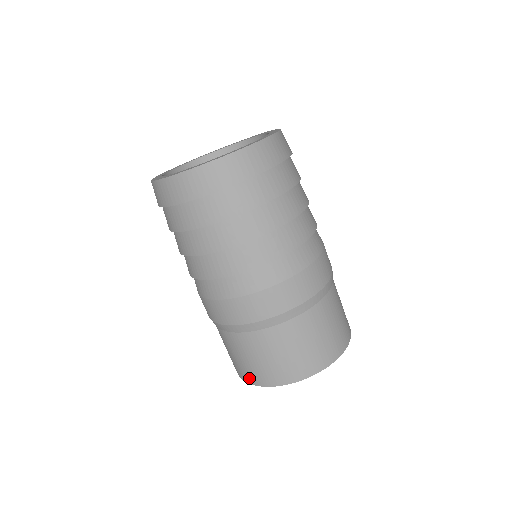
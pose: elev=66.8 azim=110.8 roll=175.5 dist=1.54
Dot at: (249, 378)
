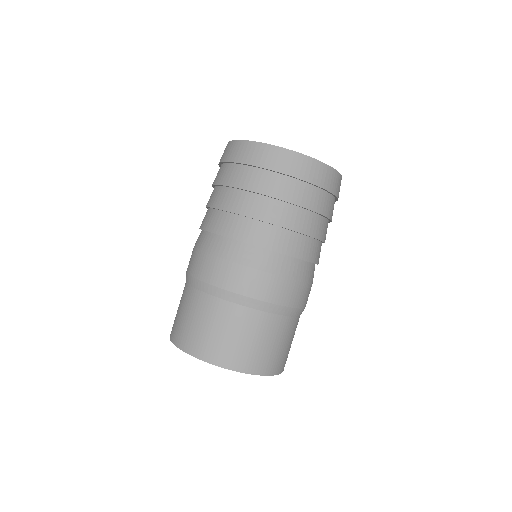
Dot at: (188, 345)
